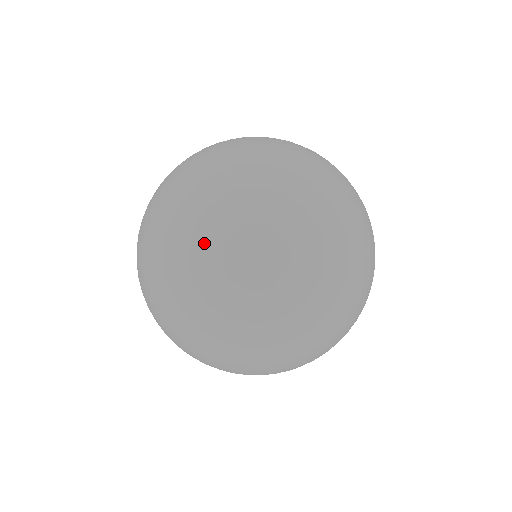
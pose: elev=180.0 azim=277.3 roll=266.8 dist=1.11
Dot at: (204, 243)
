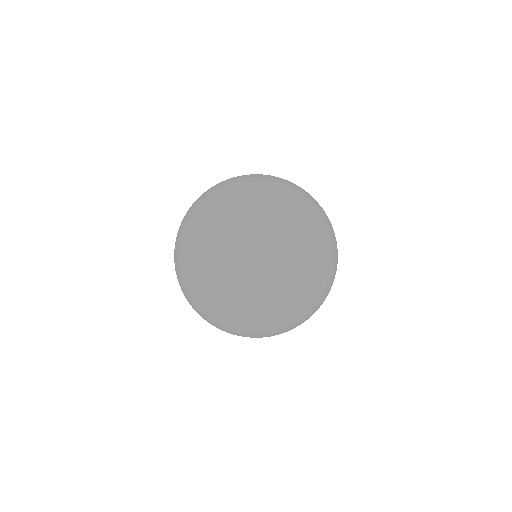
Dot at: occluded
